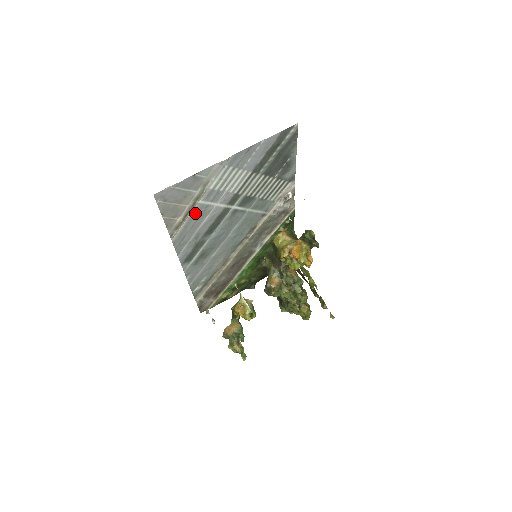
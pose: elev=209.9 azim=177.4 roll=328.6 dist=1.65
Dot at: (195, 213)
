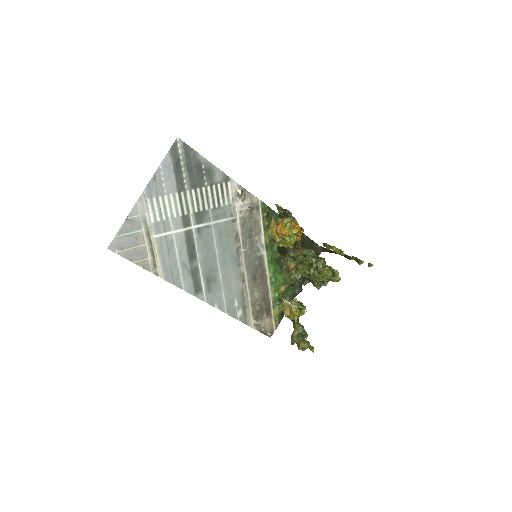
Dot at: (160, 247)
